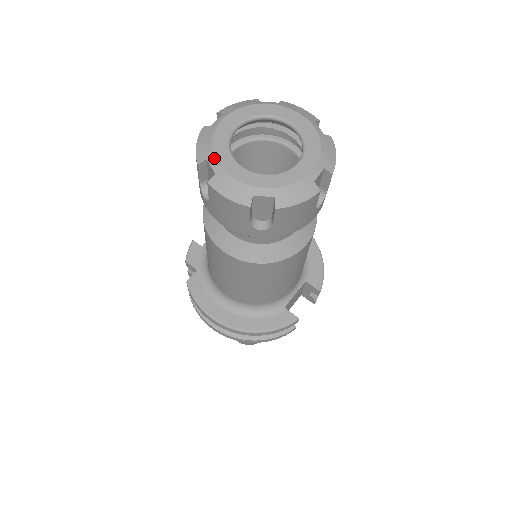
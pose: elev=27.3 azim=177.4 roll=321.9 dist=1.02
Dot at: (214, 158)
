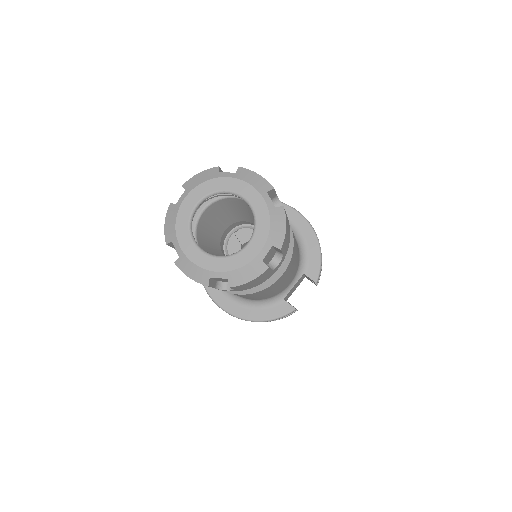
Dot at: (177, 242)
